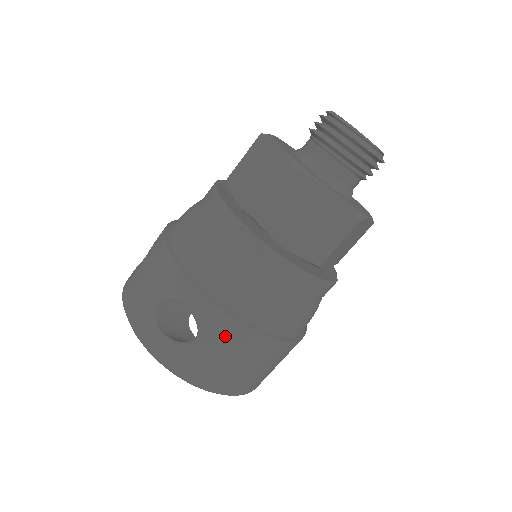
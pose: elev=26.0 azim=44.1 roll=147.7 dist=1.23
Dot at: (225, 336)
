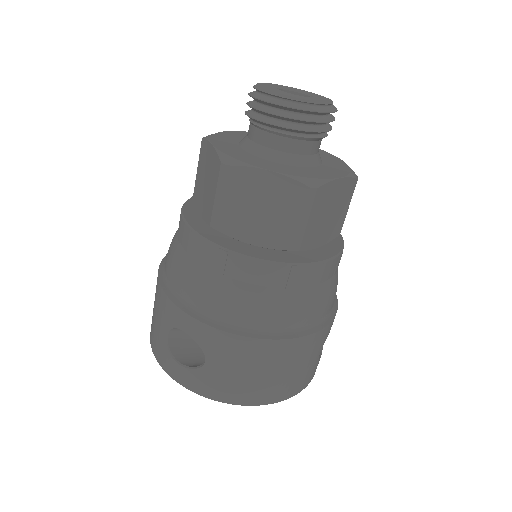
Dot at: (229, 351)
